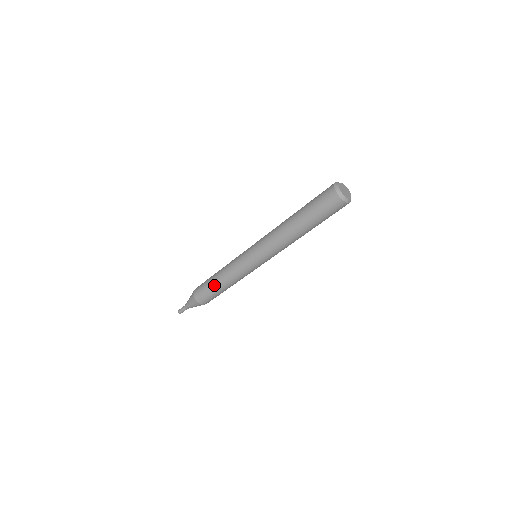
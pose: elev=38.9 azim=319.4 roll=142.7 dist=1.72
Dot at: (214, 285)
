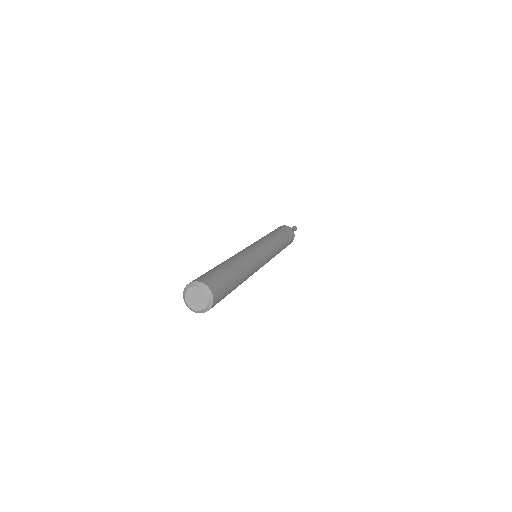
Dot at: occluded
